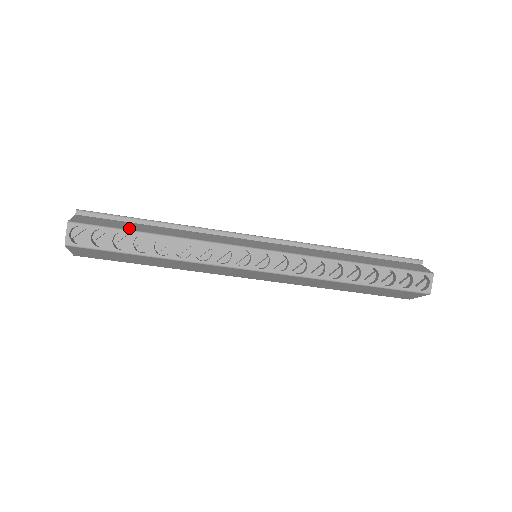
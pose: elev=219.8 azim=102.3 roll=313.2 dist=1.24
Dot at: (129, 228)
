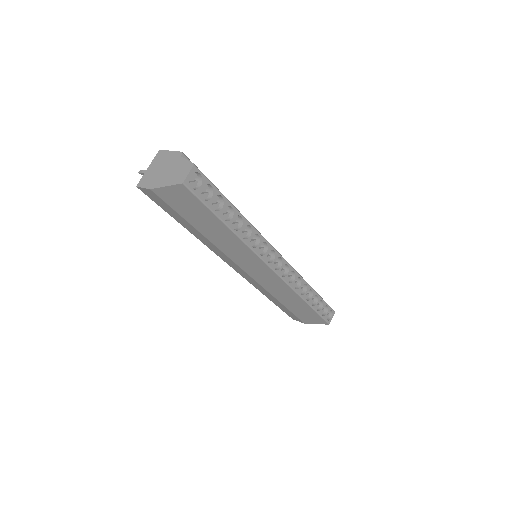
Dot at: (223, 195)
